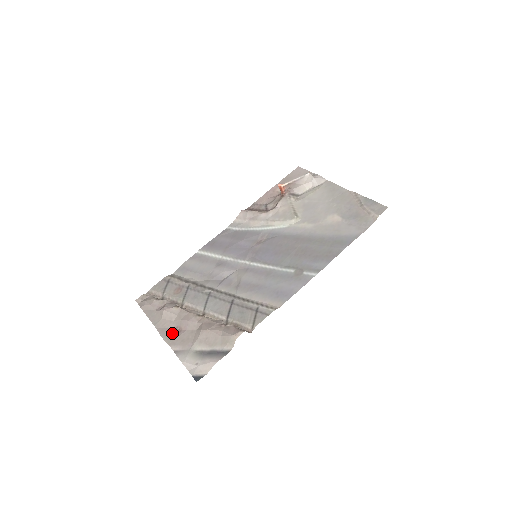
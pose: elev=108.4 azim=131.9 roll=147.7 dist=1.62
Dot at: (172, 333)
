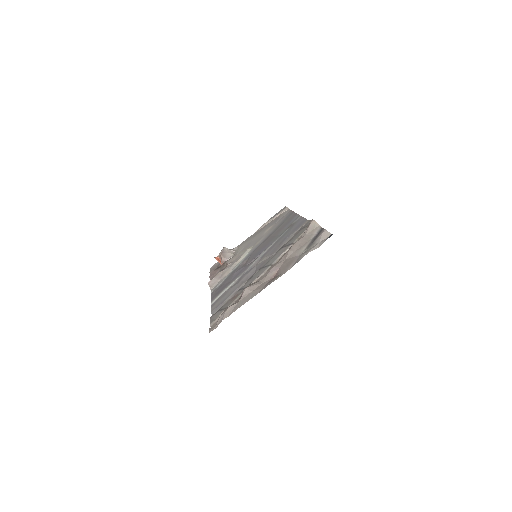
Dot at: (273, 279)
